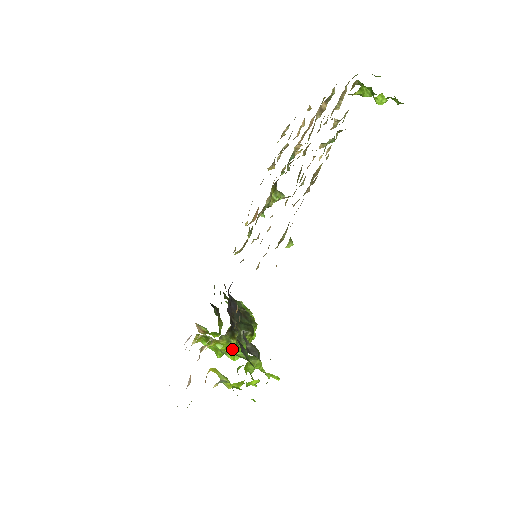
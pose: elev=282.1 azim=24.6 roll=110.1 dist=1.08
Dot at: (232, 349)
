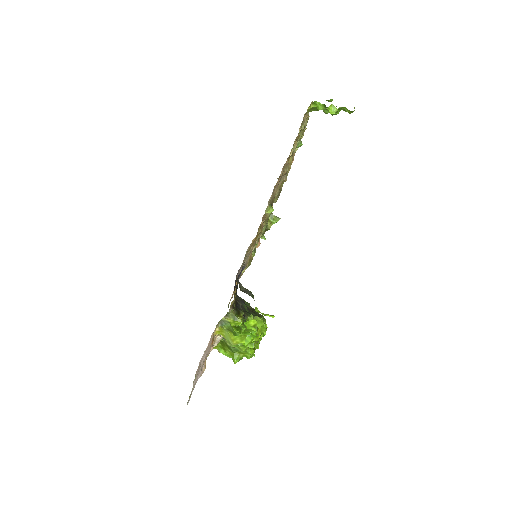
Dot at: occluded
